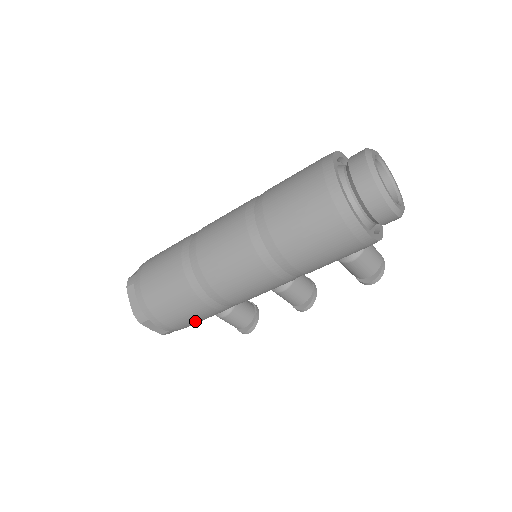
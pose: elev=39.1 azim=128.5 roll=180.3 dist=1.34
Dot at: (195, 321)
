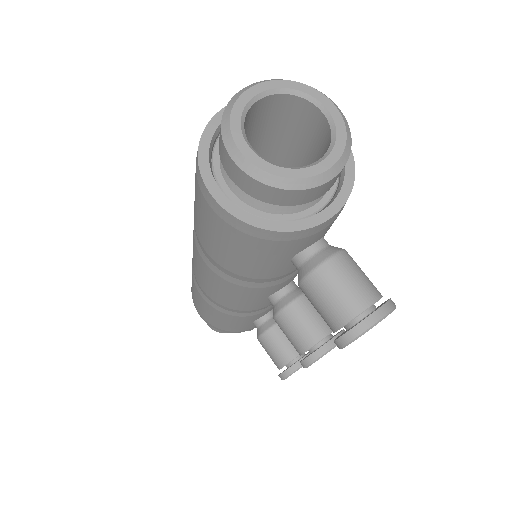
Dot at: (212, 317)
